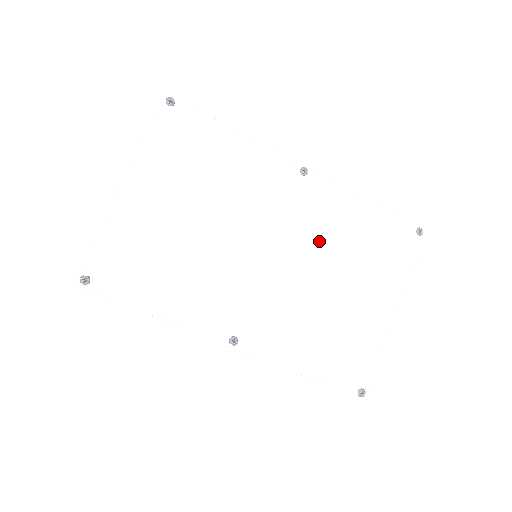
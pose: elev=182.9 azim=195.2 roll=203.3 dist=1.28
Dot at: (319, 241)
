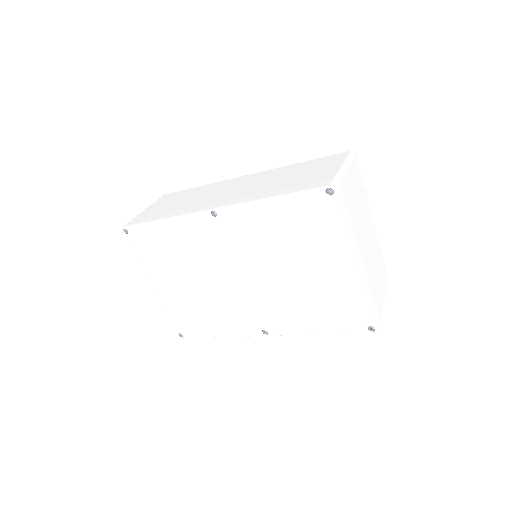
Dot at: (261, 252)
